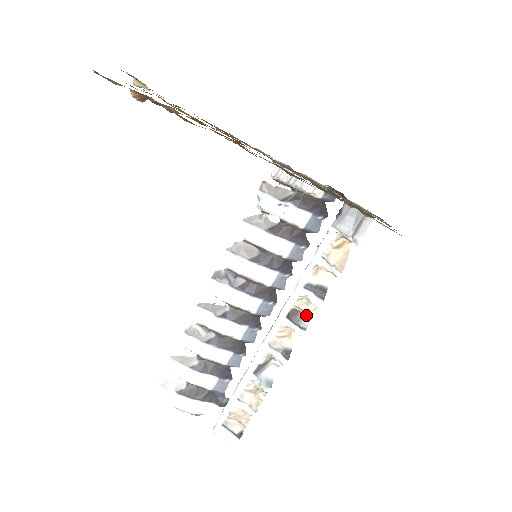
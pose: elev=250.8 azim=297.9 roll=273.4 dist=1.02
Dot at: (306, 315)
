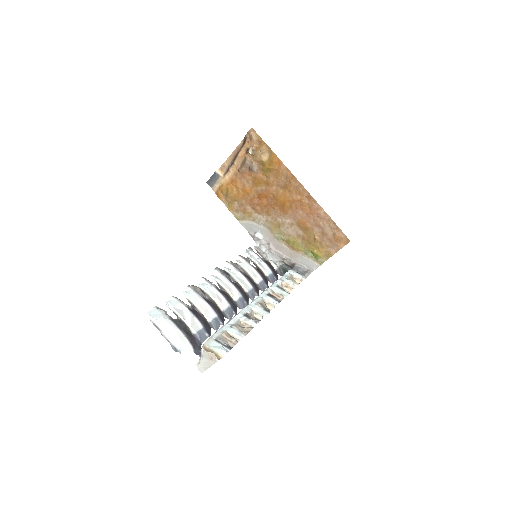
Dot at: (278, 299)
